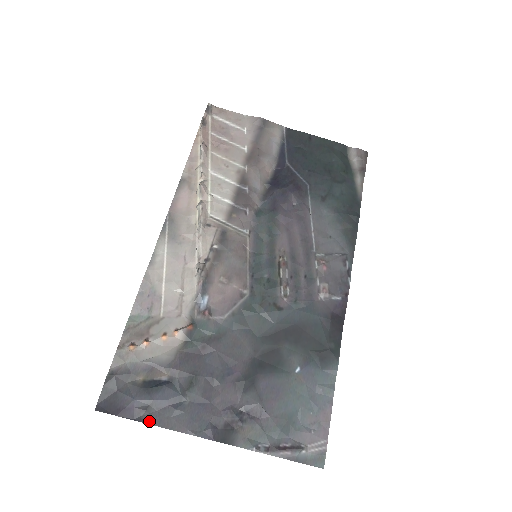
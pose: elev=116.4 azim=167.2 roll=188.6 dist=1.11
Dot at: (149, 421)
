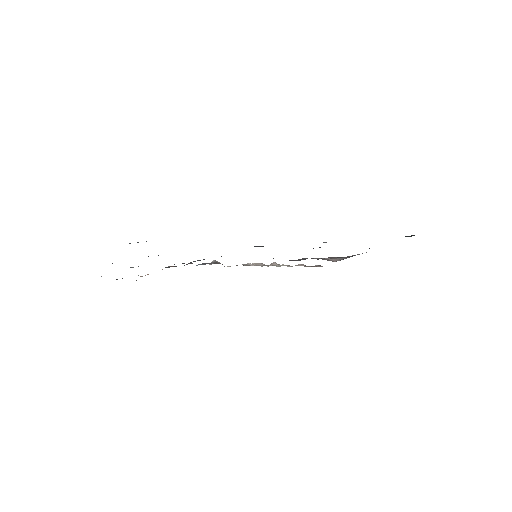
Dot at: occluded
